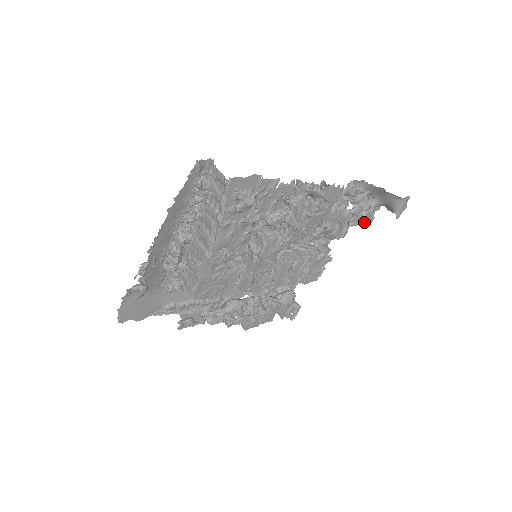
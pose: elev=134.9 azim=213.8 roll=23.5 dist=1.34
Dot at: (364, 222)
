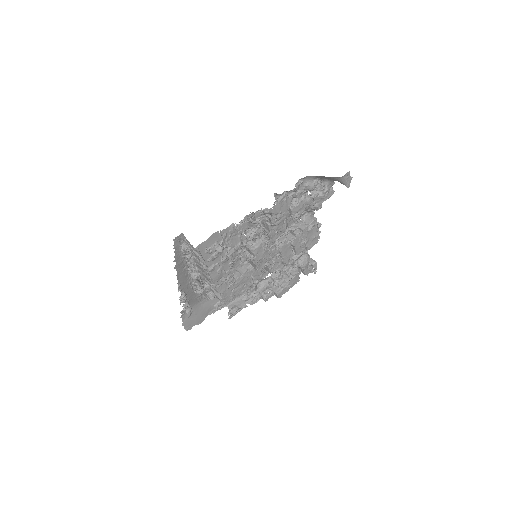
Dot at: (326, 198)
